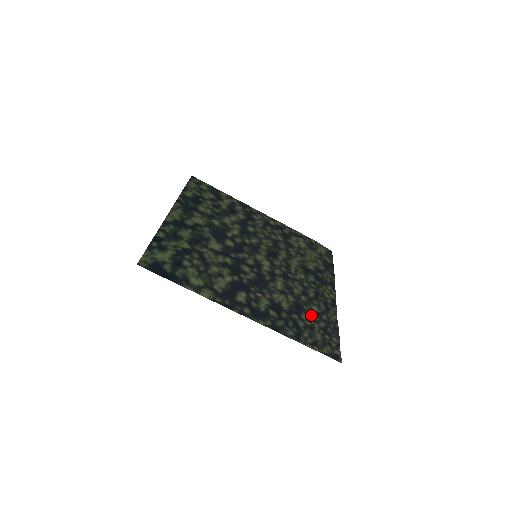
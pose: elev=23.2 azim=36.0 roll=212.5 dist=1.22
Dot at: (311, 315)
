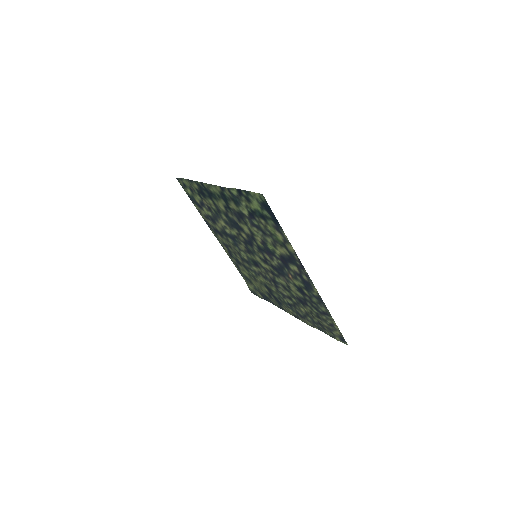
Dot at: (308, 311)
